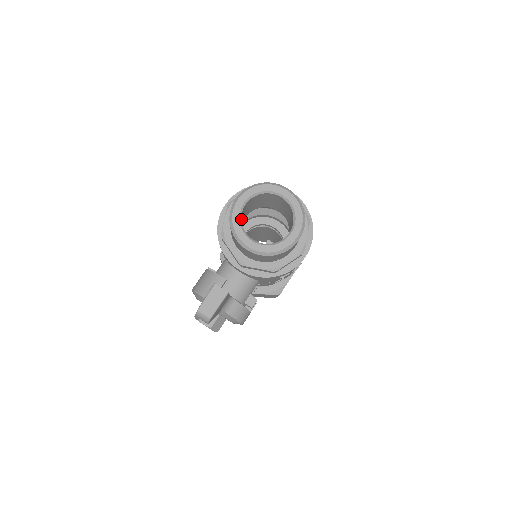
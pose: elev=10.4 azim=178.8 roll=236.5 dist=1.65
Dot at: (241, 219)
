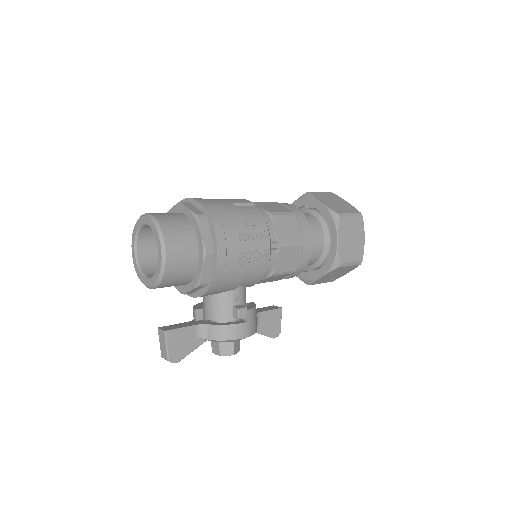
Dot at: (147, 262)
